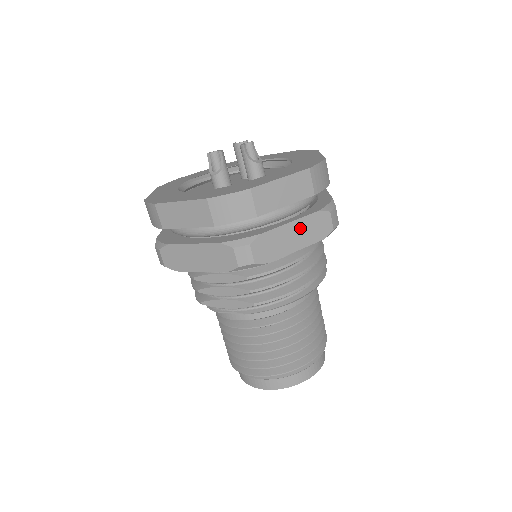
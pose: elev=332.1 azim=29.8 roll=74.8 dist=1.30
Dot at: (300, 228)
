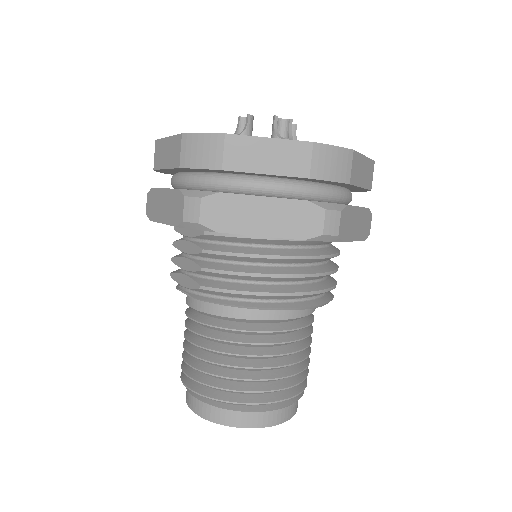
Dot at: (275, 210)
